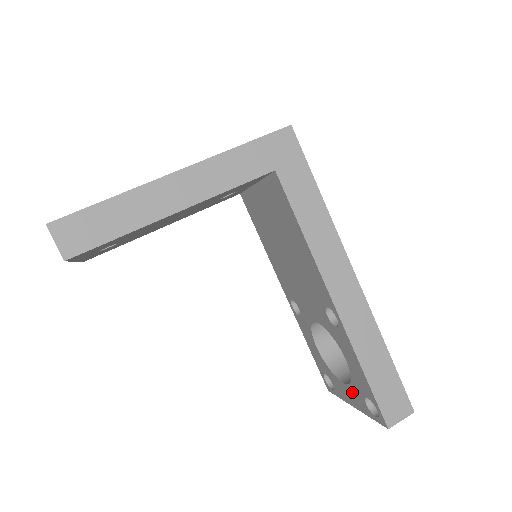
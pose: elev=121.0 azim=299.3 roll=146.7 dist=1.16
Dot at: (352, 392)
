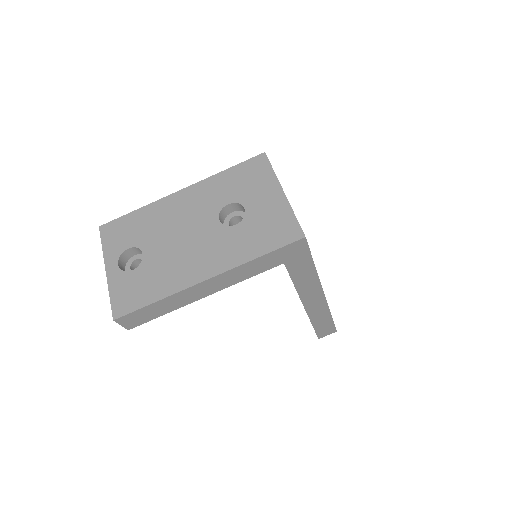
Dot at: occluded
